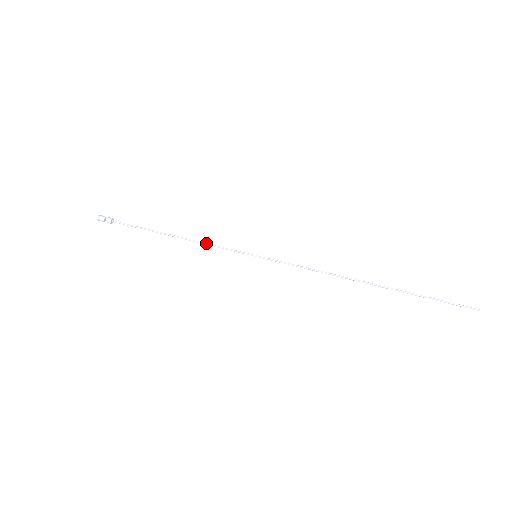
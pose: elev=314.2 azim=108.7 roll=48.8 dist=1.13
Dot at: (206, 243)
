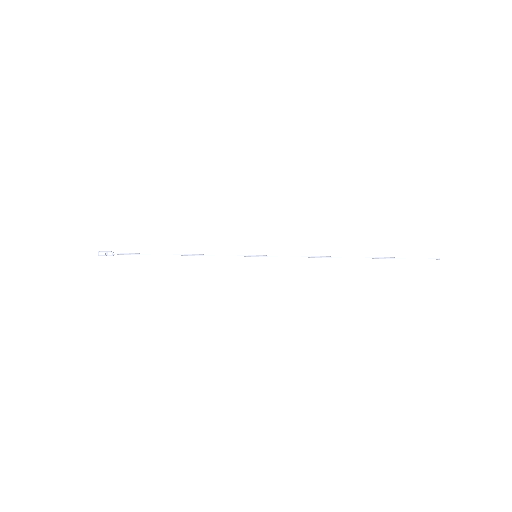
Dot at: (209, 255)
